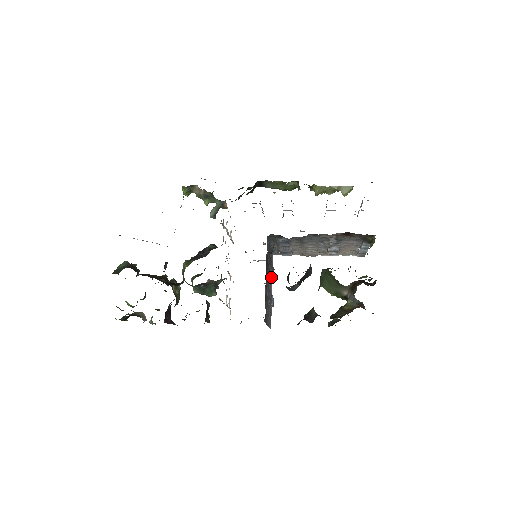
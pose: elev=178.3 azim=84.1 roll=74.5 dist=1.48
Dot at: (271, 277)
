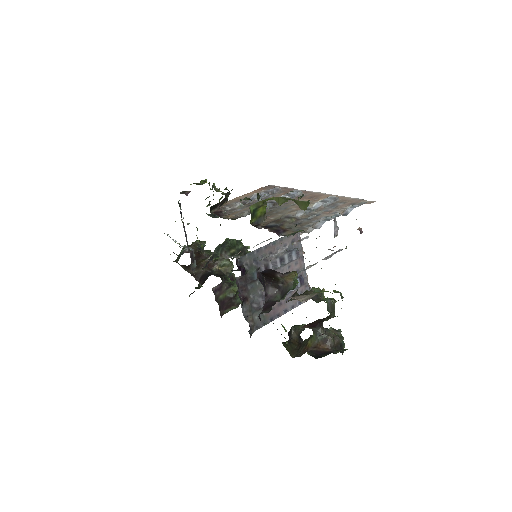
Dot at: (292, 259)
